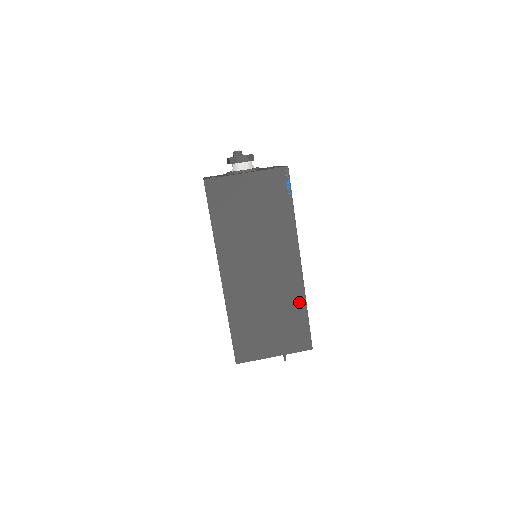
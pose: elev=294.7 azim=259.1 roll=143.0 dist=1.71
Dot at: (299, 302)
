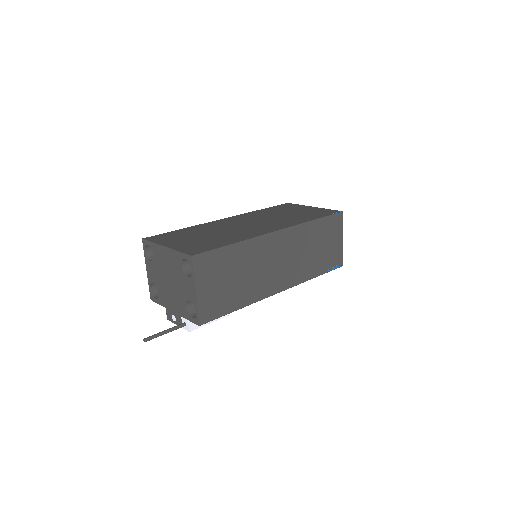
Dot at: (239, 239)
